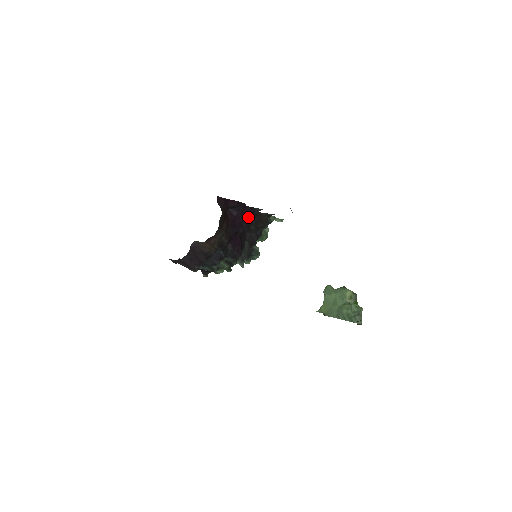
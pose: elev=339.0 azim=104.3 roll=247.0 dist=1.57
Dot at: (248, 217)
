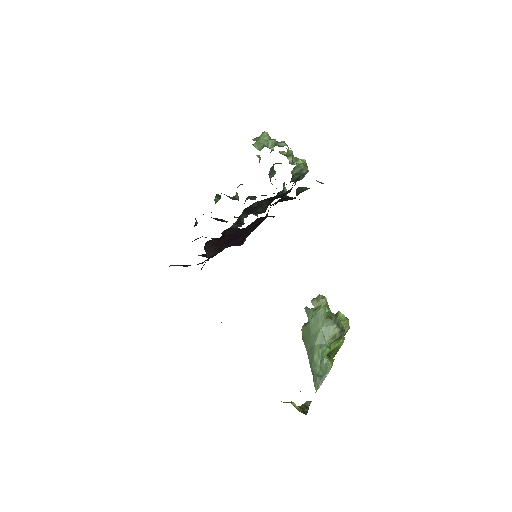
Dot at: (258, 222)
